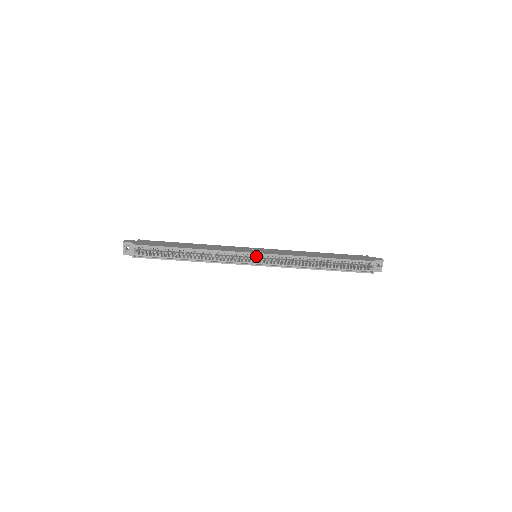
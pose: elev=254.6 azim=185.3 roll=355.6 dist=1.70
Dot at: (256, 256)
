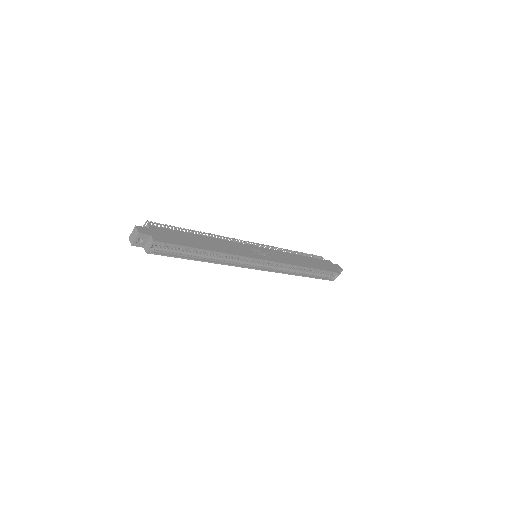
Dot at: (262, 261)
